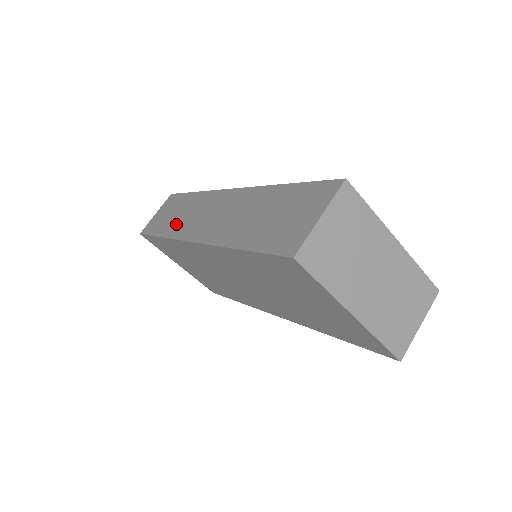
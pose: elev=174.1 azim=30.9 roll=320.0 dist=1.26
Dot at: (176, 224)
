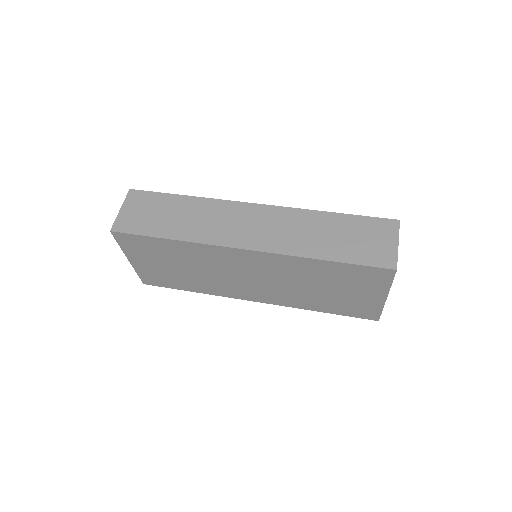
Dot at: (192, 228)
